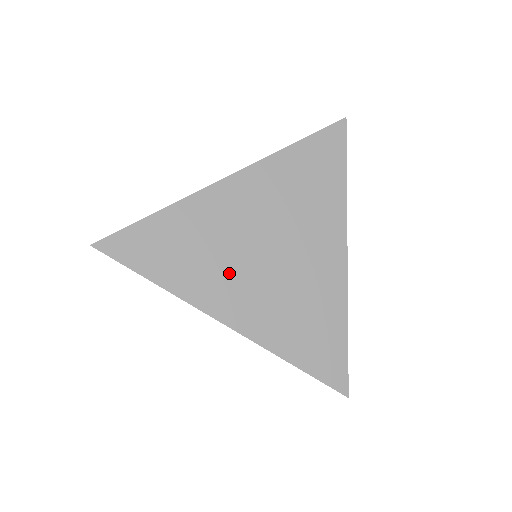
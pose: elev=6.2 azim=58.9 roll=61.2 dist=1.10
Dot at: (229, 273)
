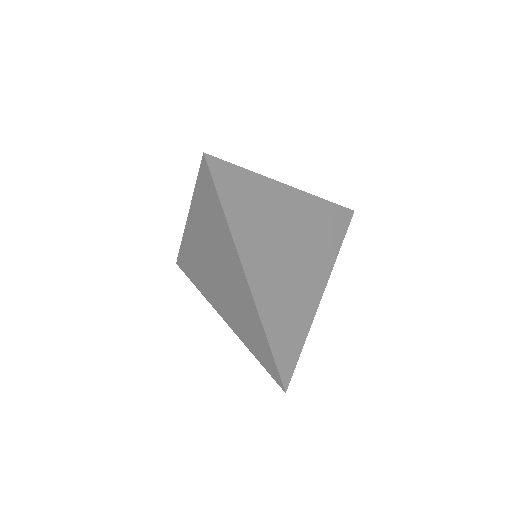
Dot at: (266, 248)
